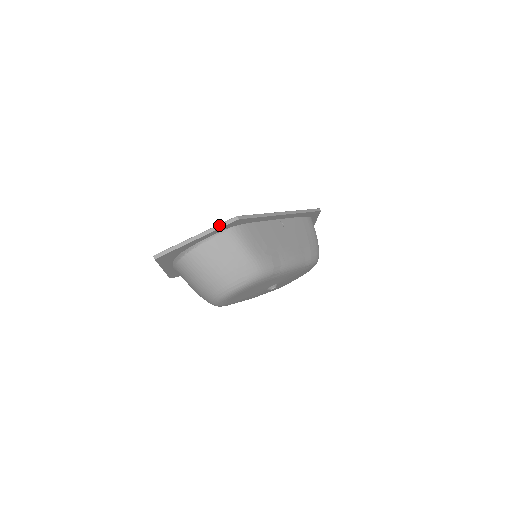
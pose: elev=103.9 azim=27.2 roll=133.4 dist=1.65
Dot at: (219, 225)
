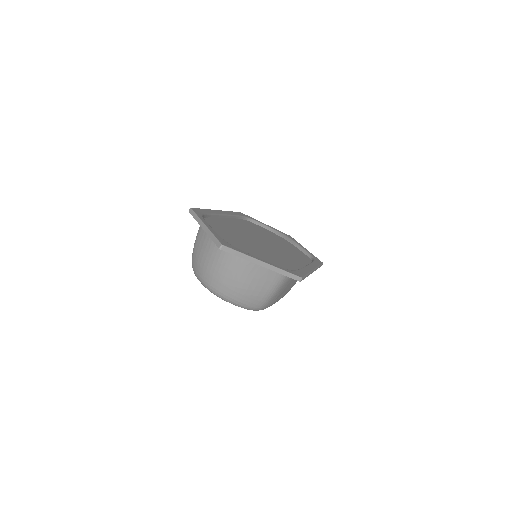
Dot at: (286, 272)
